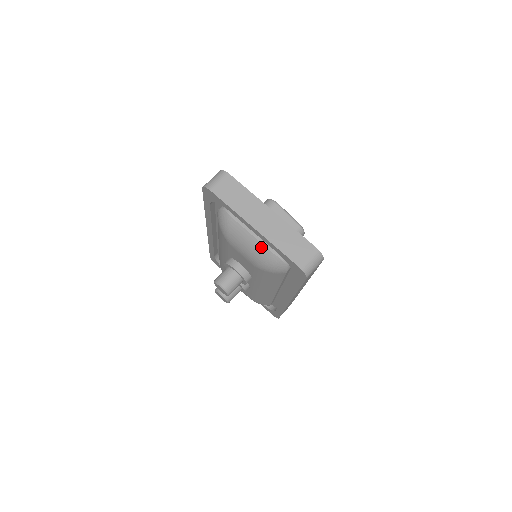
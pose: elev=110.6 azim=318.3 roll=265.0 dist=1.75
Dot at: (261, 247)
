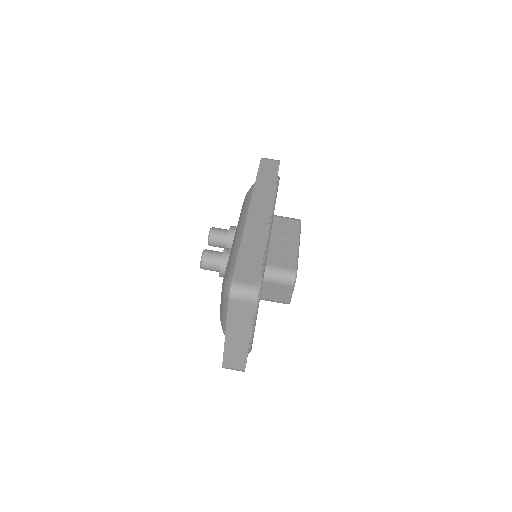
Dot at: occluded
